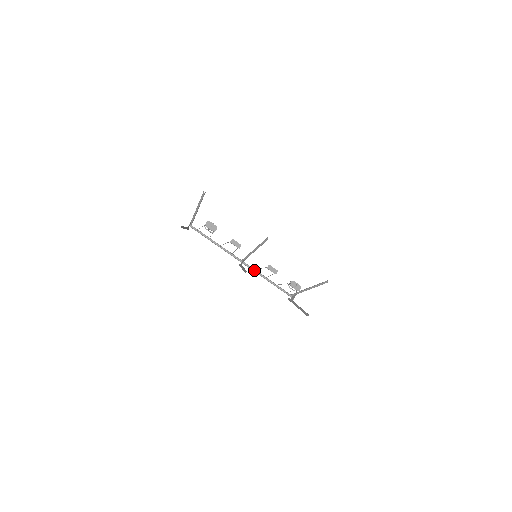
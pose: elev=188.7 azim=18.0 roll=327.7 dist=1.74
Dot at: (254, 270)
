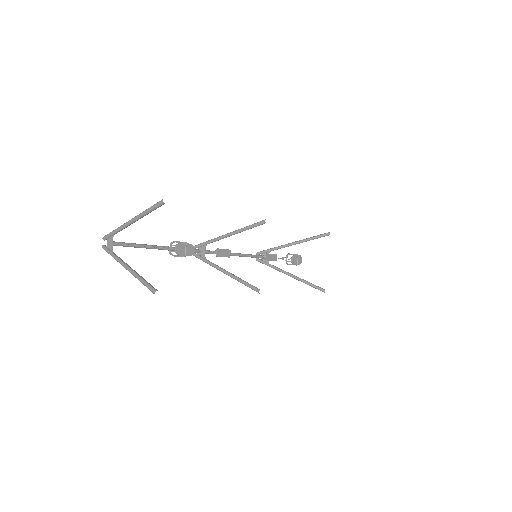
Dot at: occluded
